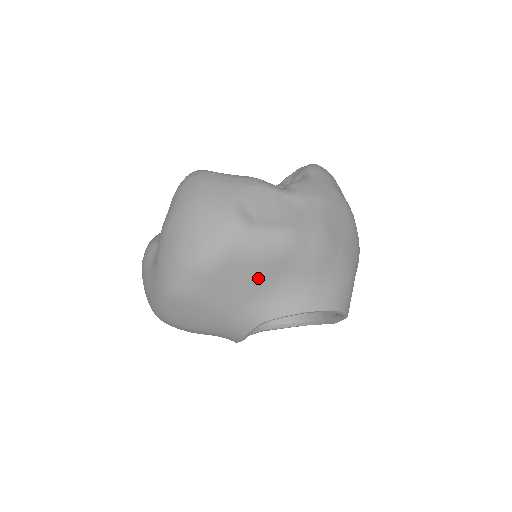
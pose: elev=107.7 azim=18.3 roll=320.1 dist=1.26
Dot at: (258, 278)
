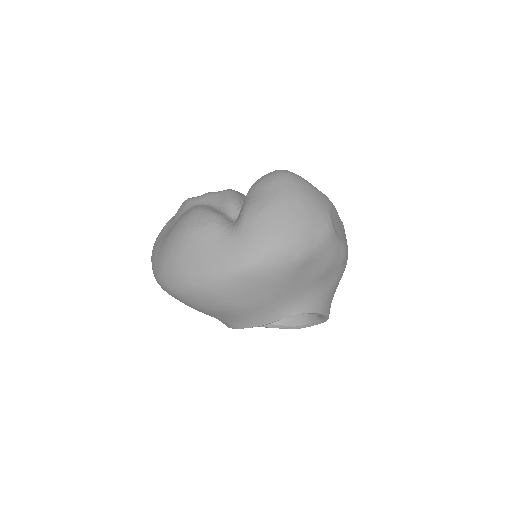
Dot at: (317, 277)
